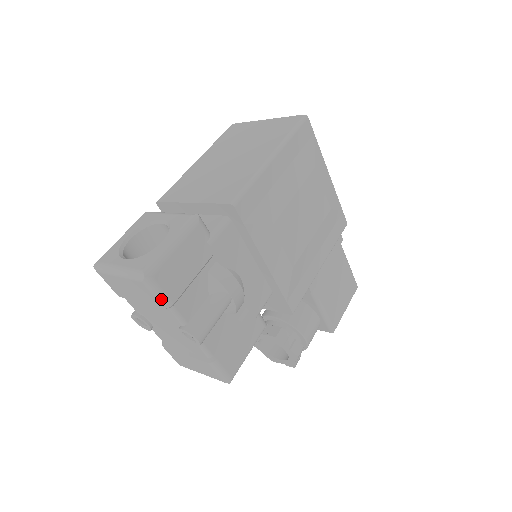
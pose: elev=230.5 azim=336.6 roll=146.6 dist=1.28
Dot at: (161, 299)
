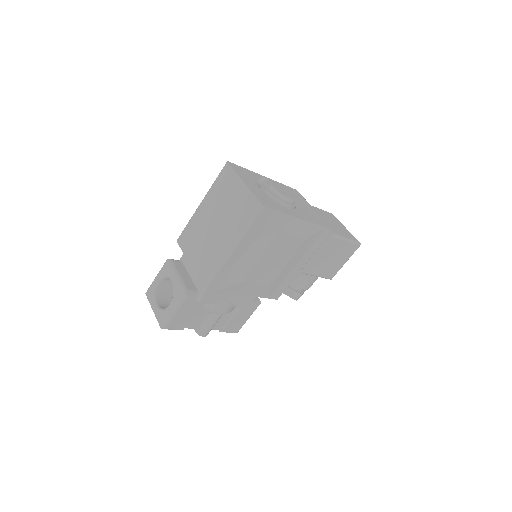
Dot at: occluded
